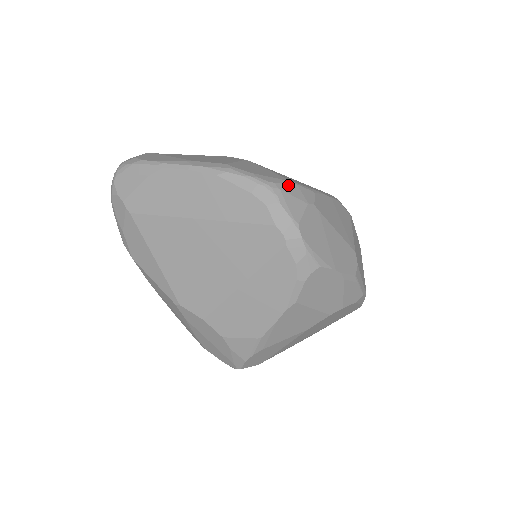
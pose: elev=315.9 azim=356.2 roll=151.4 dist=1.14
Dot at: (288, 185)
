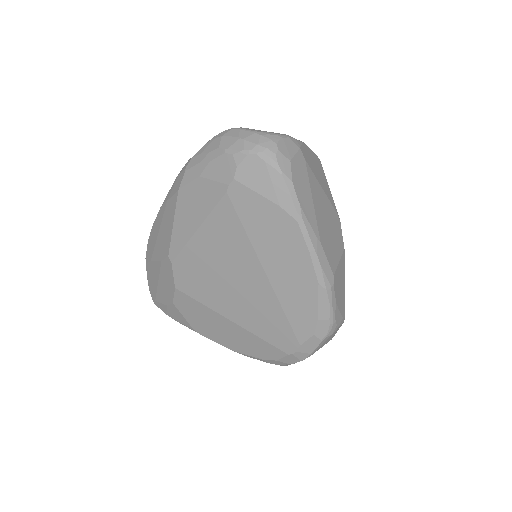
Dot at: occluded
